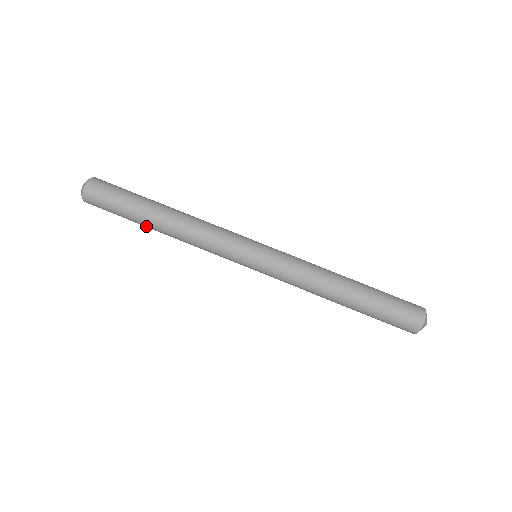
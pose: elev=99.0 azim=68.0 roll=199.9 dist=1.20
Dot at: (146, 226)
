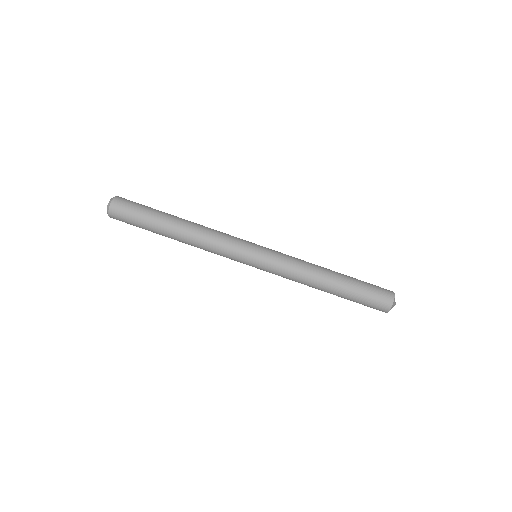
Dot at: occluded
